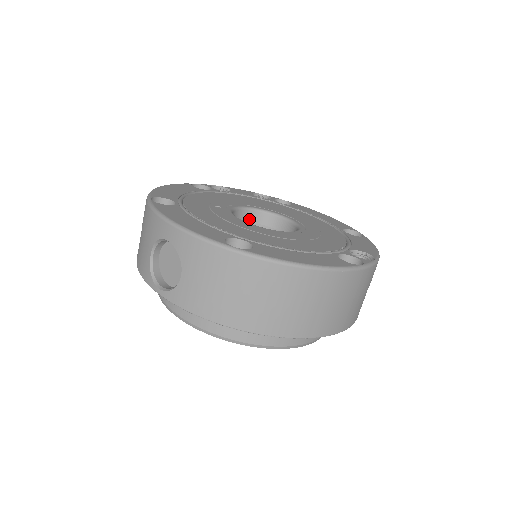
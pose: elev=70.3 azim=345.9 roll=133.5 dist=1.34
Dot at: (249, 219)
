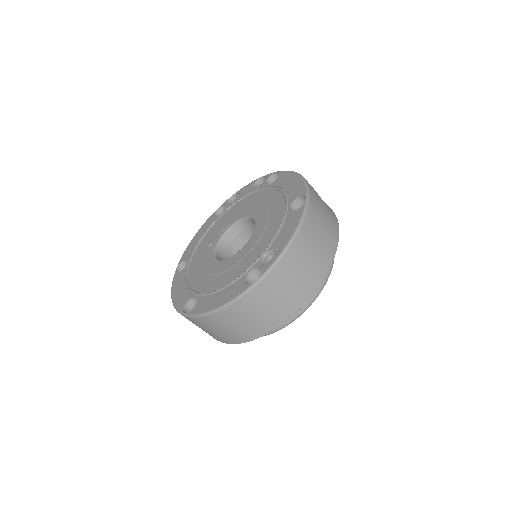
Dot at: (241, 229)
